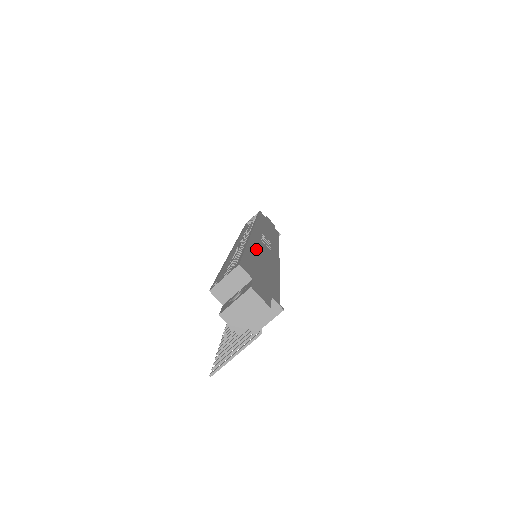
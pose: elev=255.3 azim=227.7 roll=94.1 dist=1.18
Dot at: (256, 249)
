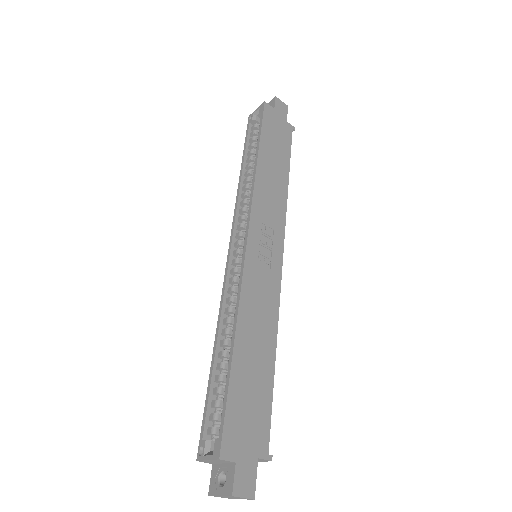
Dot at: (247, 329)
